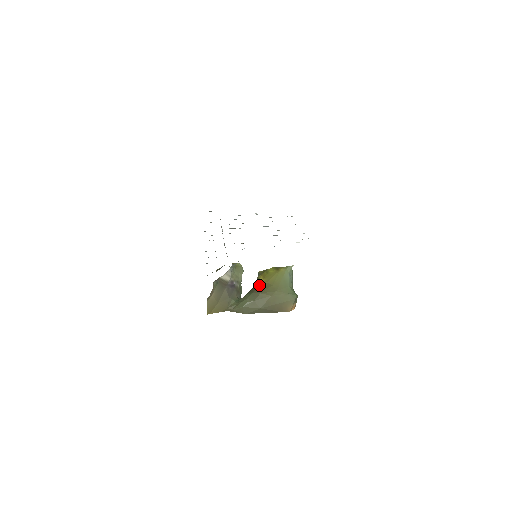
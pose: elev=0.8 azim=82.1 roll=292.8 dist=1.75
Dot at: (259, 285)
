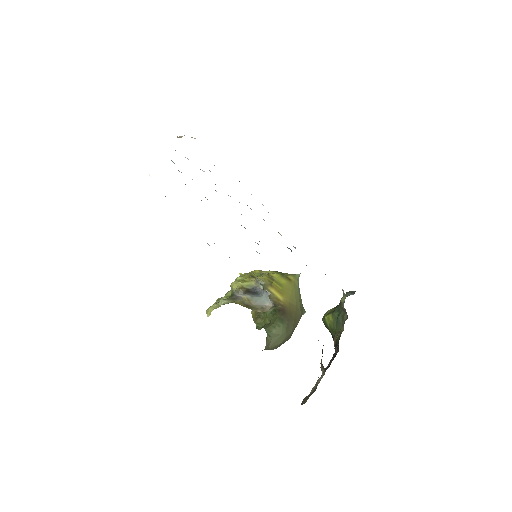
Dot at: (286, 307)
